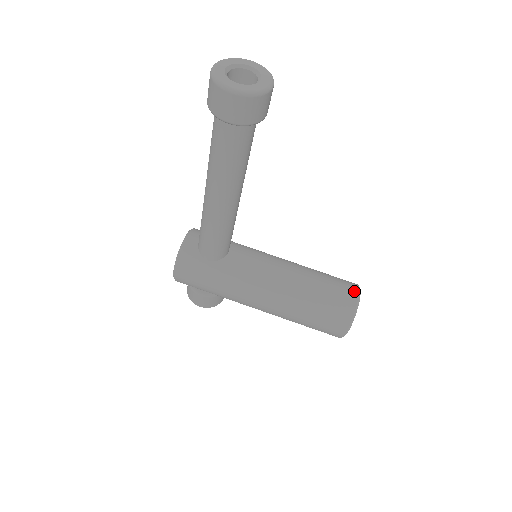
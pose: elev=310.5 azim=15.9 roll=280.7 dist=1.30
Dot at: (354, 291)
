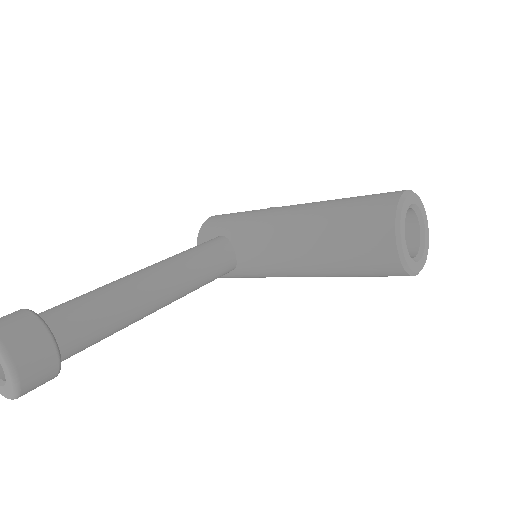
Dot at: (387, 240)
